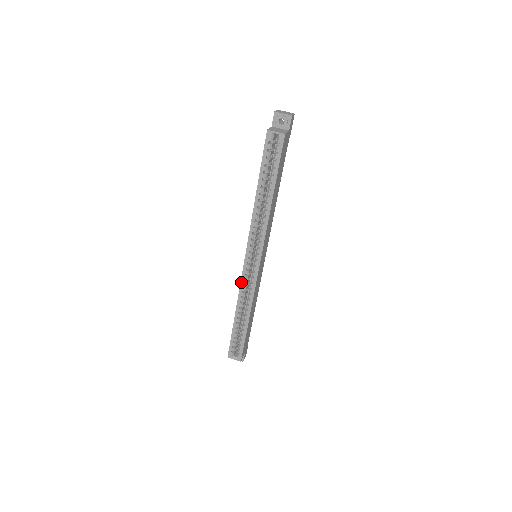
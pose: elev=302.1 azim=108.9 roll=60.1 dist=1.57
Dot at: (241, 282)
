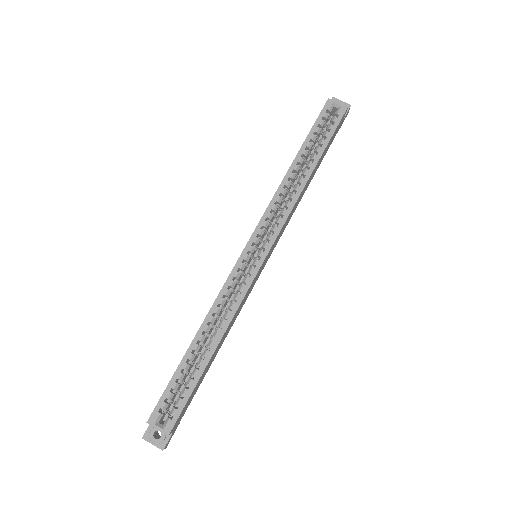
Dot at: (227, 280)
